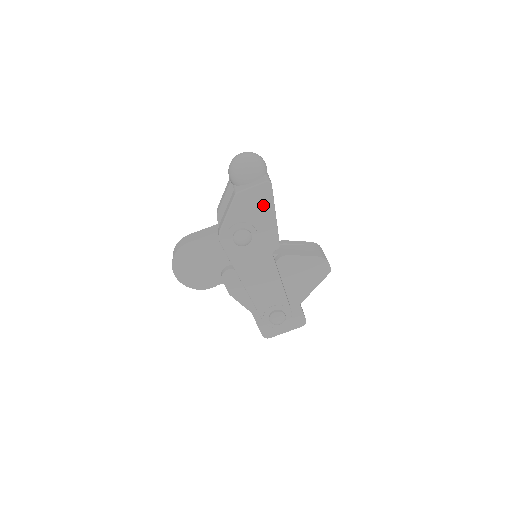
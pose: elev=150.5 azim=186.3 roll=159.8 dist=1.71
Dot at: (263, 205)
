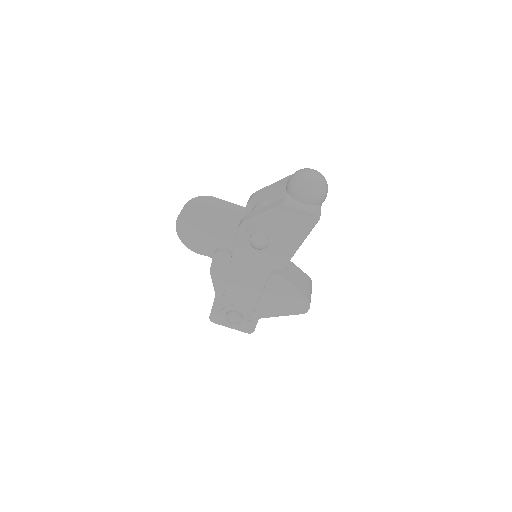
Dot at: (298, 229)
